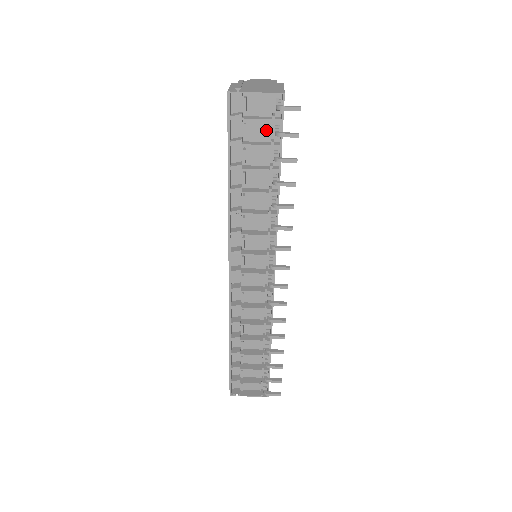
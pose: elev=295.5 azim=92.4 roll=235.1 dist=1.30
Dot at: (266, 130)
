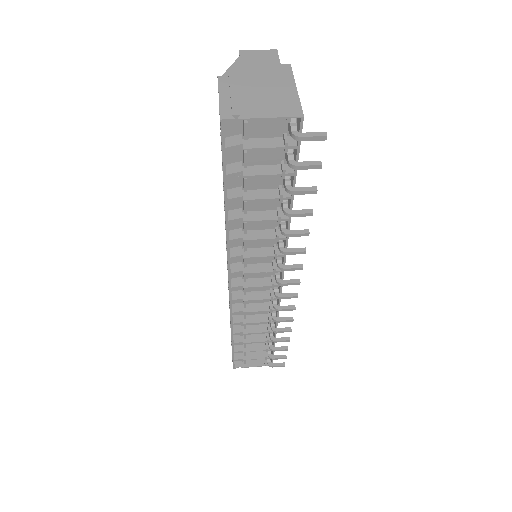
Dot at: (274, 152)
